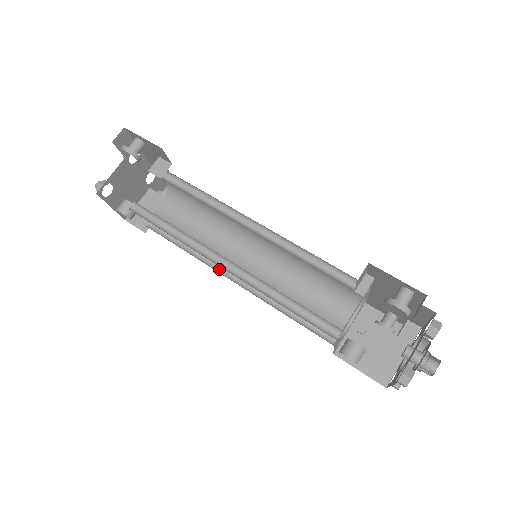
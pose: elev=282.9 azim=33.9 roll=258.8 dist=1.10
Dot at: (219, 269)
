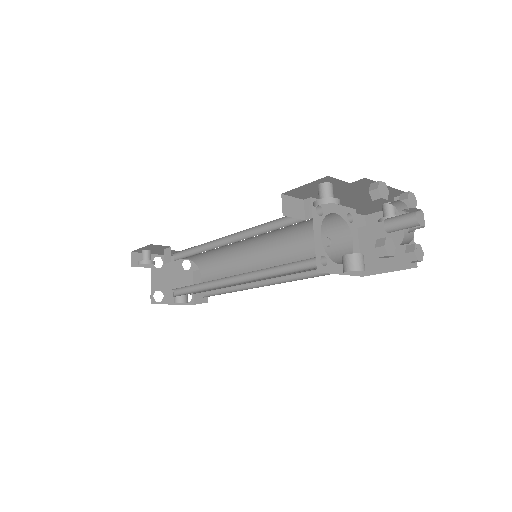
Dot at: (254, 286)
